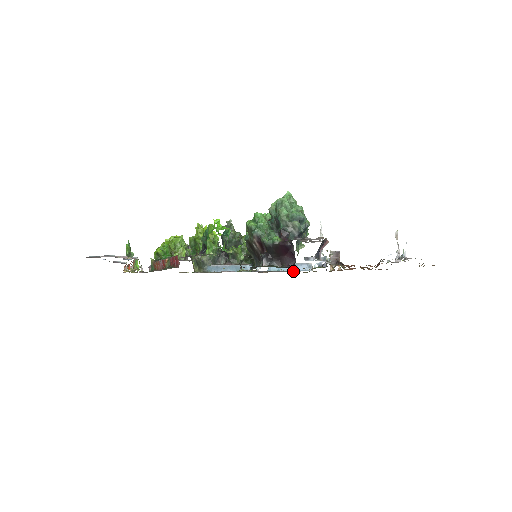
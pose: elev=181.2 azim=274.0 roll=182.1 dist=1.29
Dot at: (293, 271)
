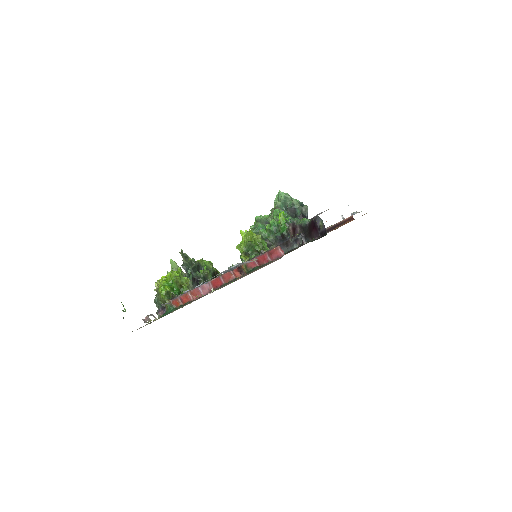
Dot at: occluded
